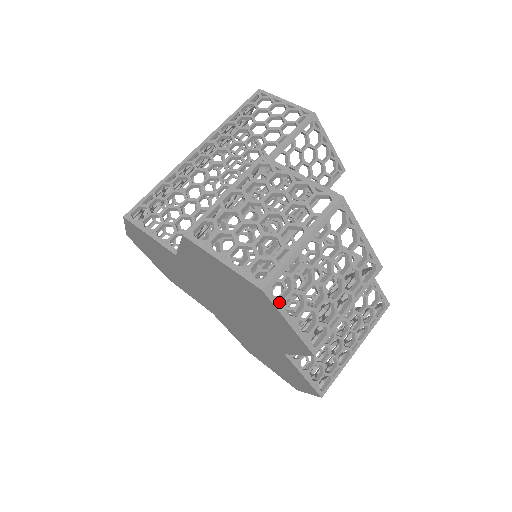
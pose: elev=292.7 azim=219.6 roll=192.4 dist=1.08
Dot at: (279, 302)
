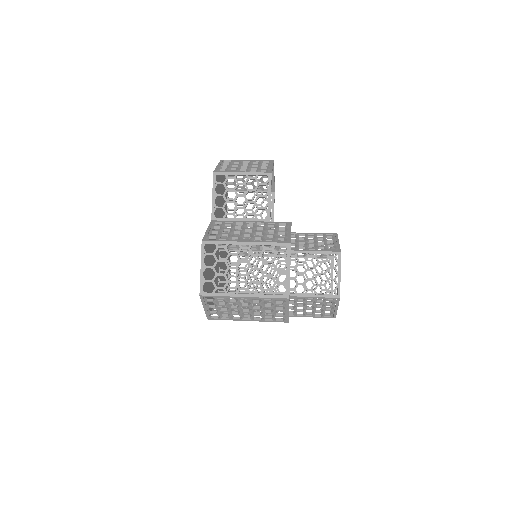
Dot at: (222, 162)
